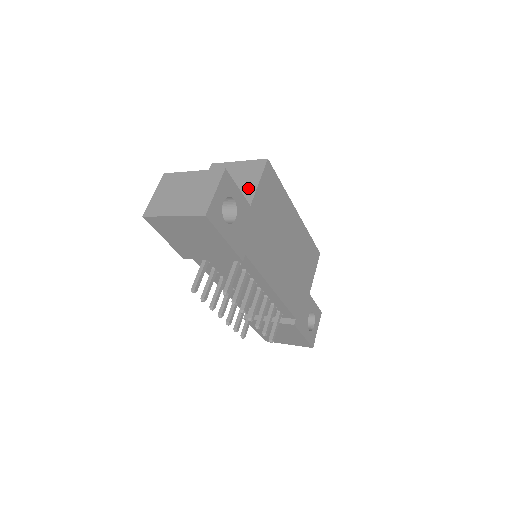
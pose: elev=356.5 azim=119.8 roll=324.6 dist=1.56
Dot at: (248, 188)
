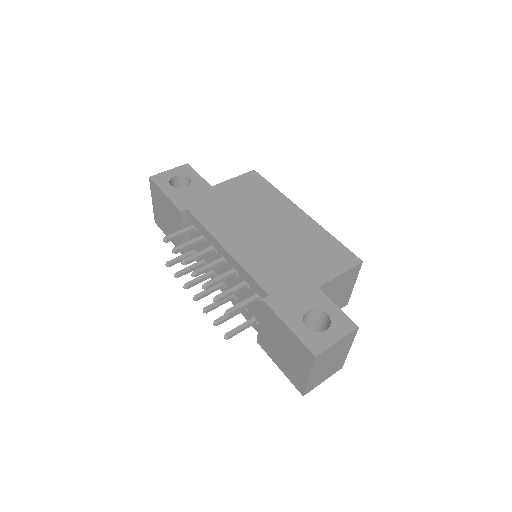
Dot at: occluded
